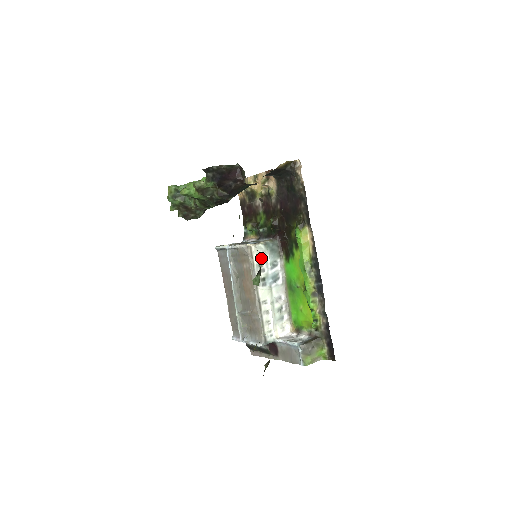
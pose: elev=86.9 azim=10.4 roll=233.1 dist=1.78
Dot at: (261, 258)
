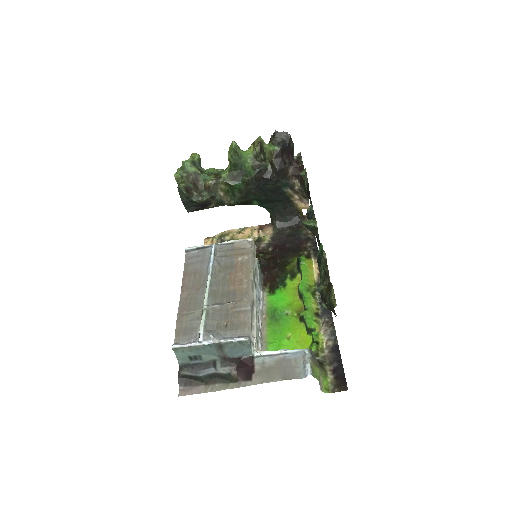
Dot at: (256, 265)
